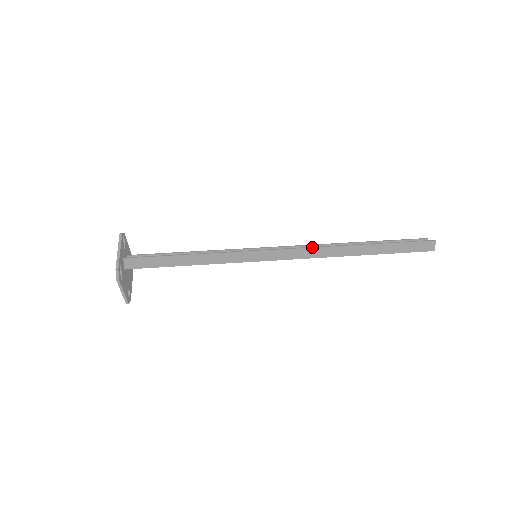
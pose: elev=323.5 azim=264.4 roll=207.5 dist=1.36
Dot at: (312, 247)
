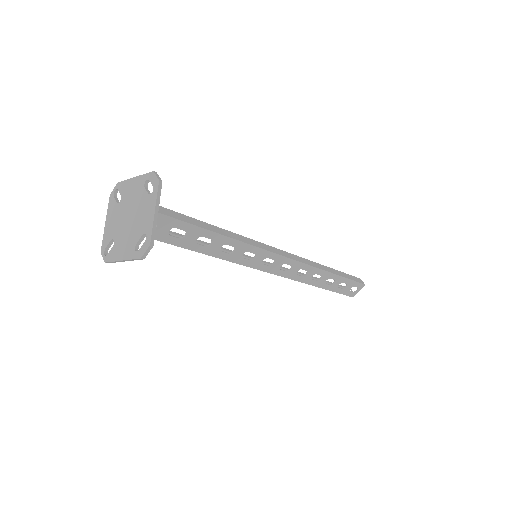
Dot at: (296, 255)
